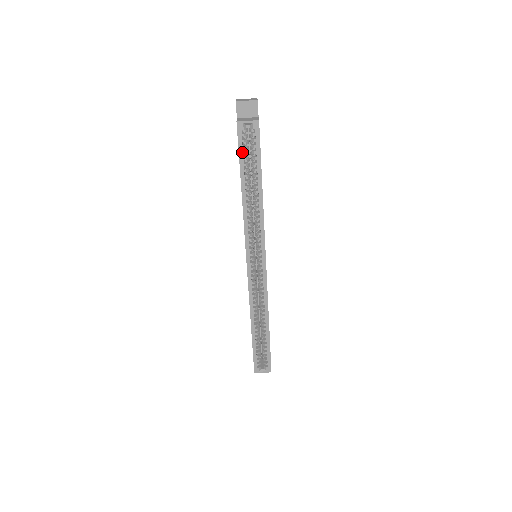
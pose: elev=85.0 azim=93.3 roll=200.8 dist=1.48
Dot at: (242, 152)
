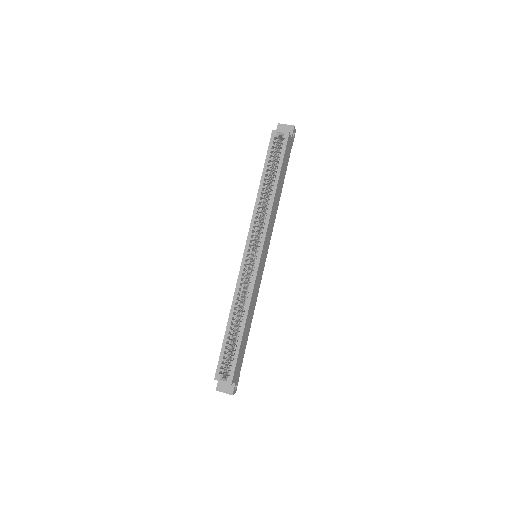
Dot at: (270, 153)
